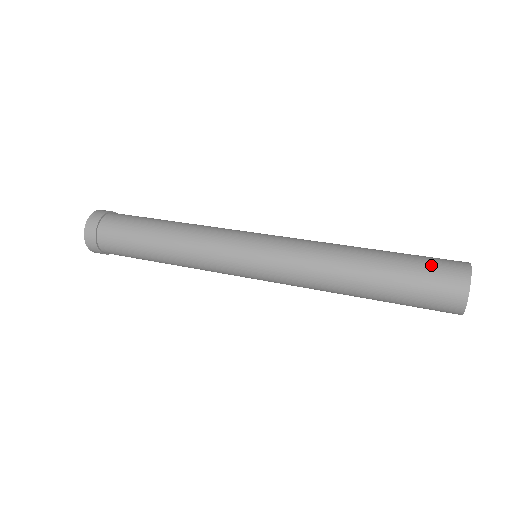
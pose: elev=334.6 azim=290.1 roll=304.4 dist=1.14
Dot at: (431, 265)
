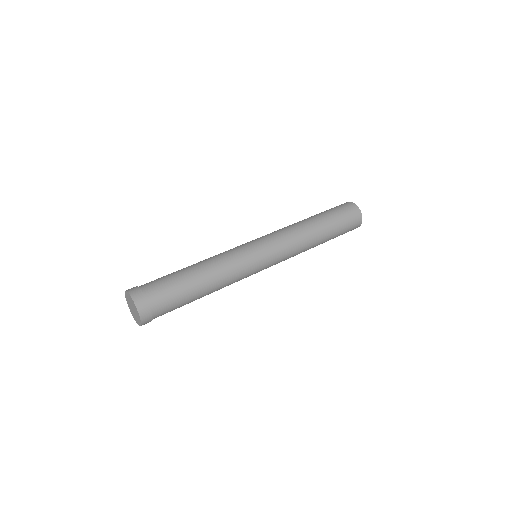
Dot at: (348, 220)
